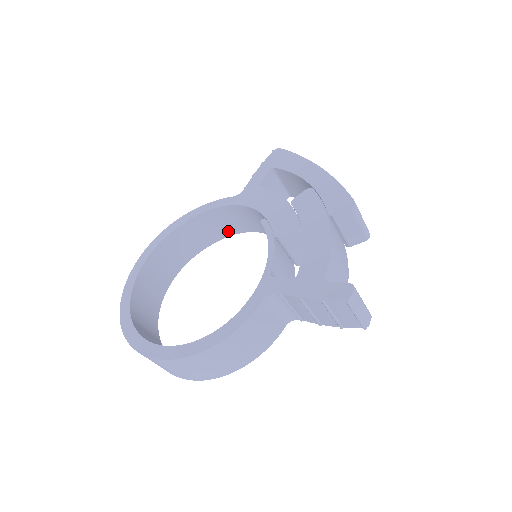
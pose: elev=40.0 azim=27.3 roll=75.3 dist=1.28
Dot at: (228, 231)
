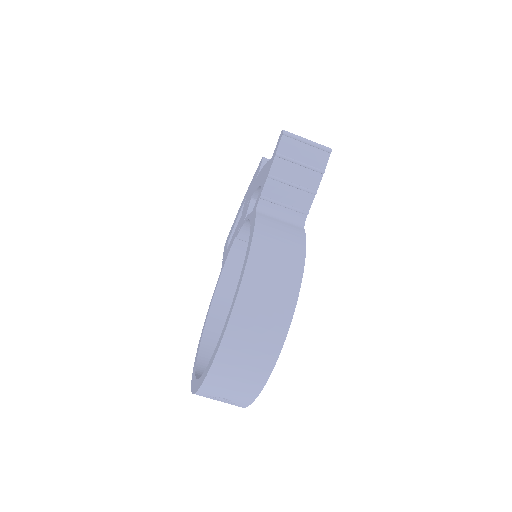
Dot at: occluded
